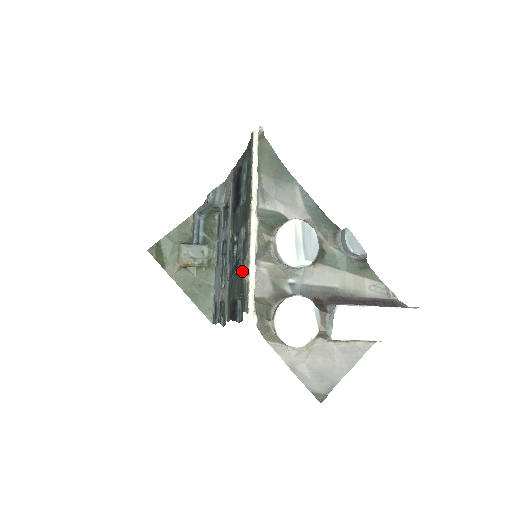
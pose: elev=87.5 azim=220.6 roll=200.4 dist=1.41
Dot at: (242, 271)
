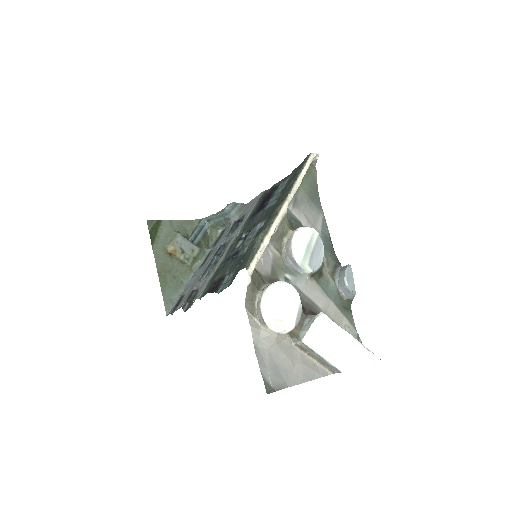
Dot at: (258, 236)
